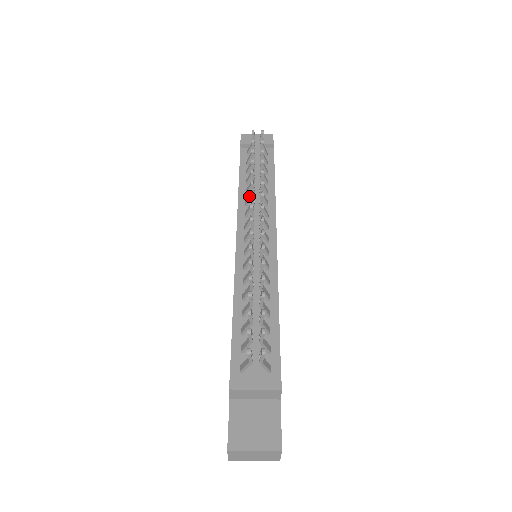
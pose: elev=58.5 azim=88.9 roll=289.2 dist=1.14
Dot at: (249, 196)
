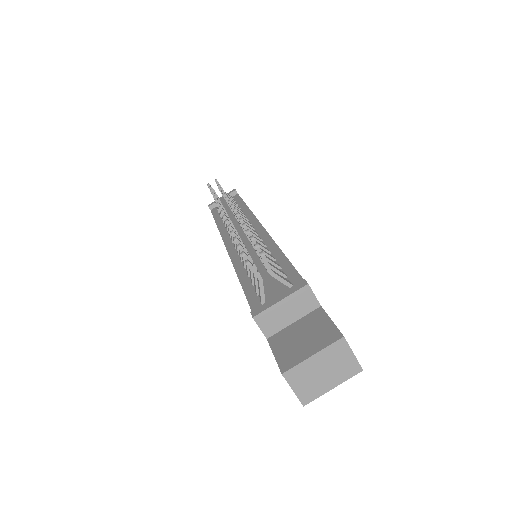
Dot at: occluded
